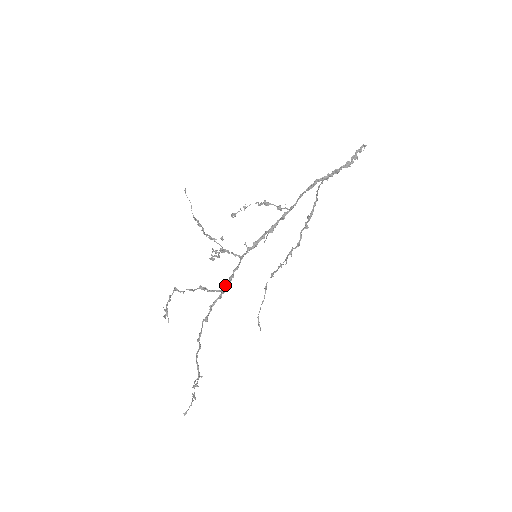
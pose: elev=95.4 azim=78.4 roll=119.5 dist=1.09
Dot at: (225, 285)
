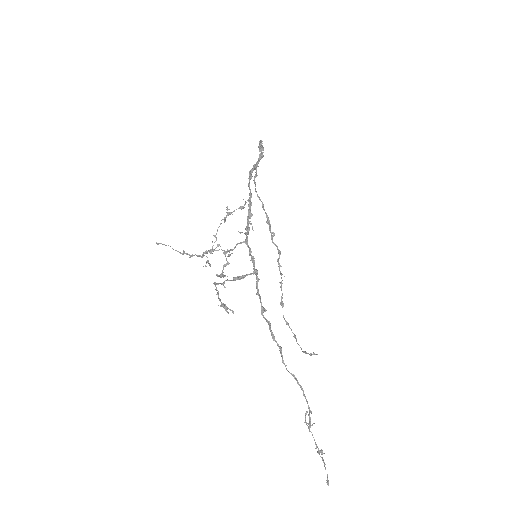
Dot at: (253, 268)
